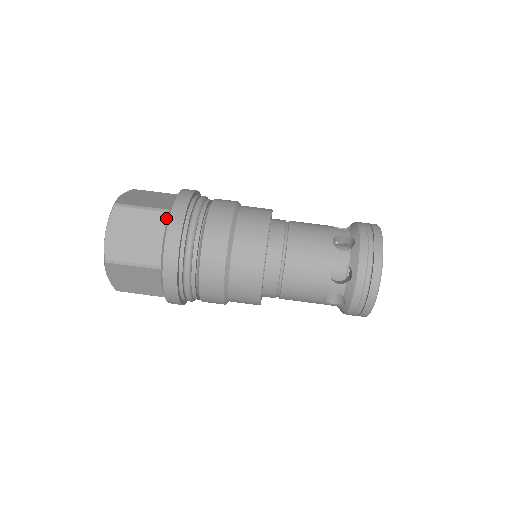
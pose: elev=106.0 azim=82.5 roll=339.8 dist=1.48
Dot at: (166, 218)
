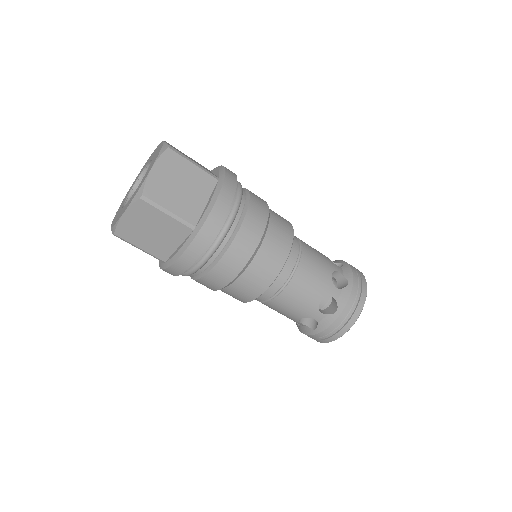
Dot at: (188, 233)
